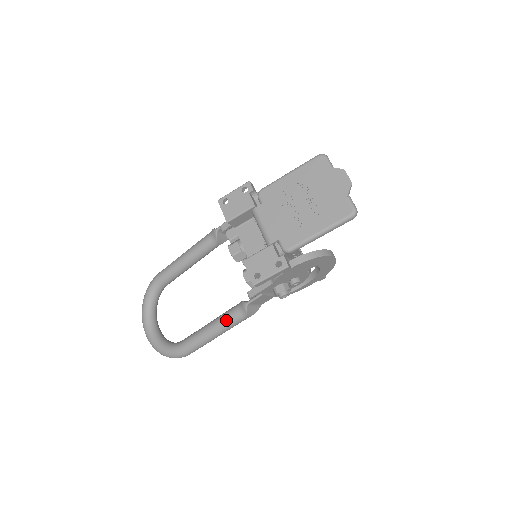
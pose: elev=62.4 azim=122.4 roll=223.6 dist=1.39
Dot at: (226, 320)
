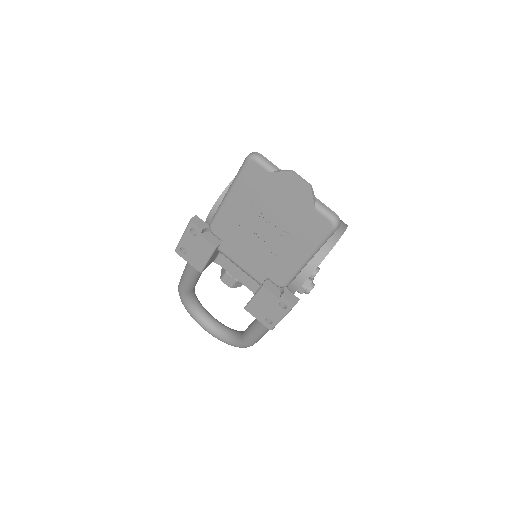
Dot at: occluded
